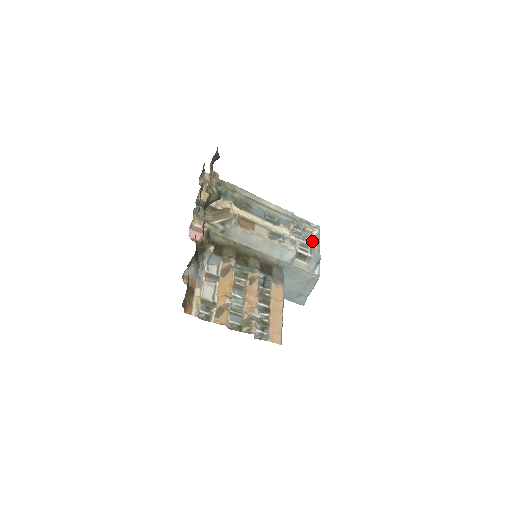
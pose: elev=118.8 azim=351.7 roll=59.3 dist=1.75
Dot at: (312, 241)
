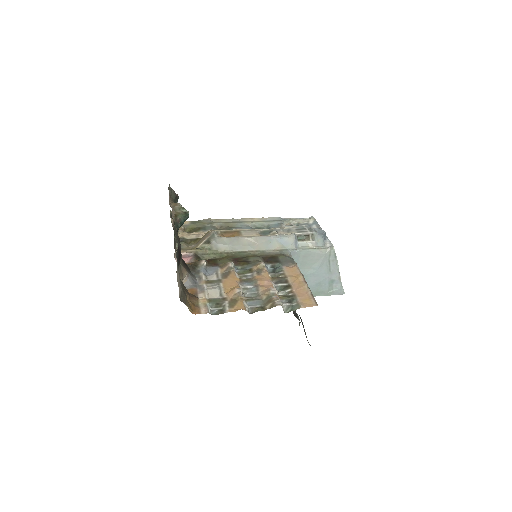
Dot at: occluded
